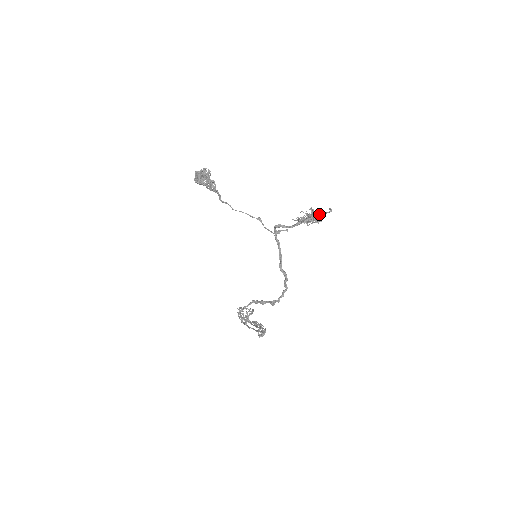
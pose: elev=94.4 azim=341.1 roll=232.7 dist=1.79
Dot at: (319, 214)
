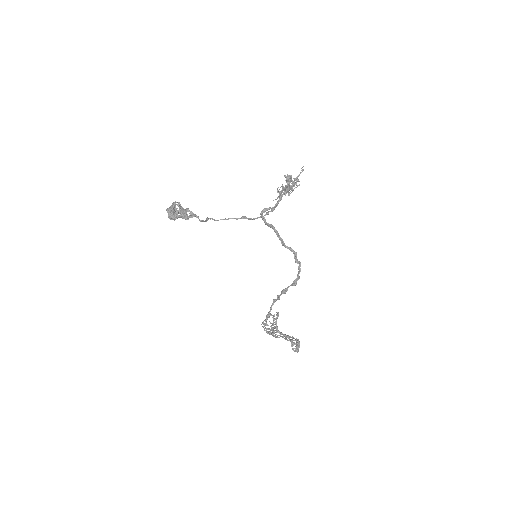
Dot at: (294, 178)
